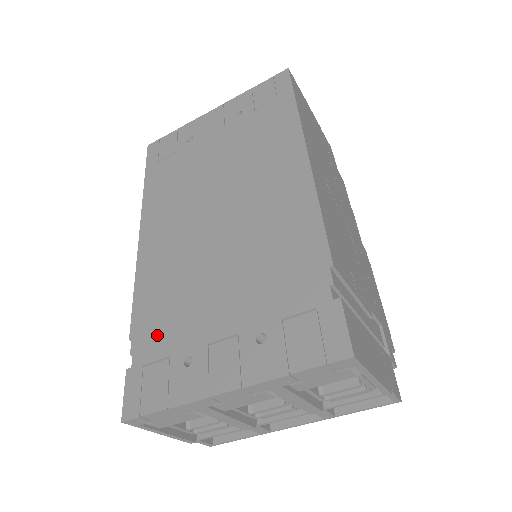
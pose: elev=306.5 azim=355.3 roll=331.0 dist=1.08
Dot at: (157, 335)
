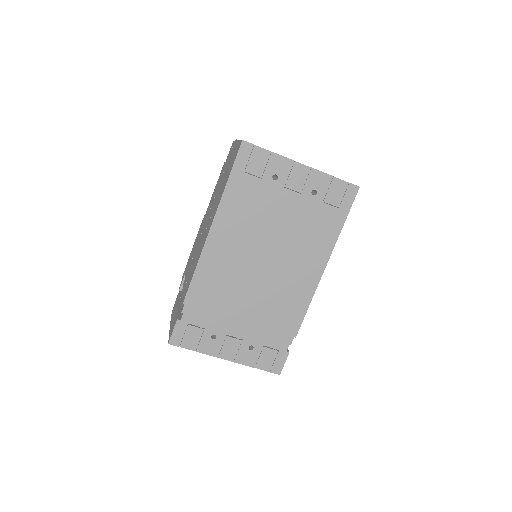
Dot at: (201, 313)
